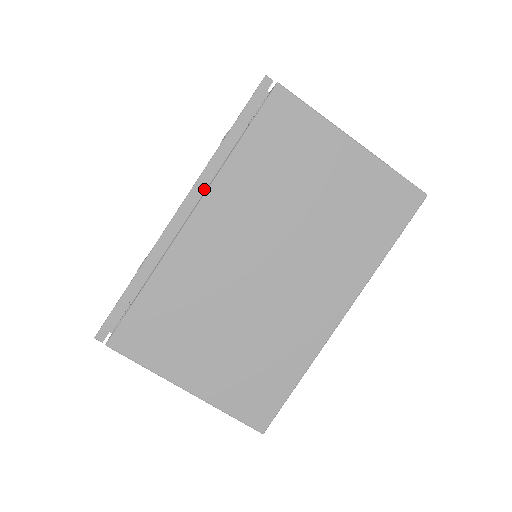
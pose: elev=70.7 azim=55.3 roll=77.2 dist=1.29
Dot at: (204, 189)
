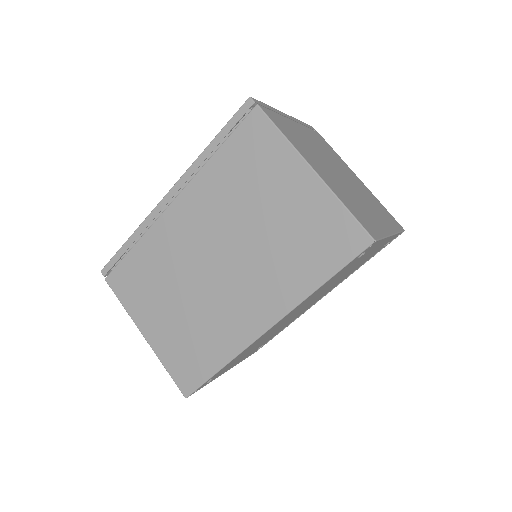
Dot at: occluded
